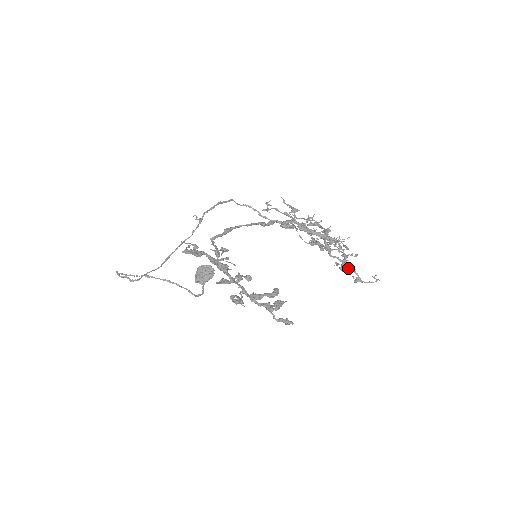
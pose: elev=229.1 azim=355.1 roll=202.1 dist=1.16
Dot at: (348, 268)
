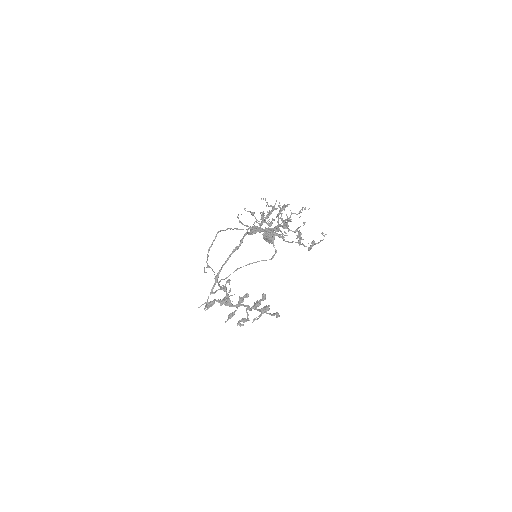
Dot at: occluded
